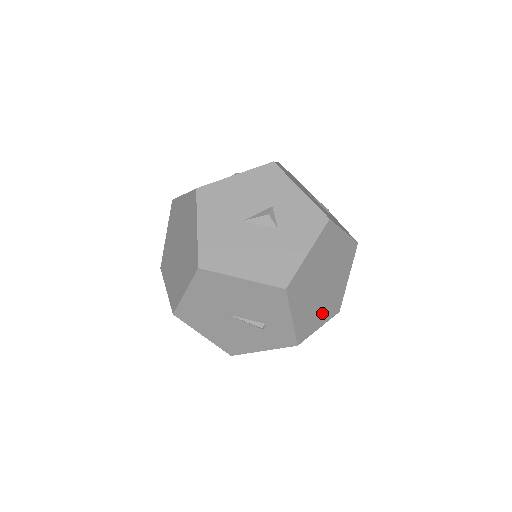
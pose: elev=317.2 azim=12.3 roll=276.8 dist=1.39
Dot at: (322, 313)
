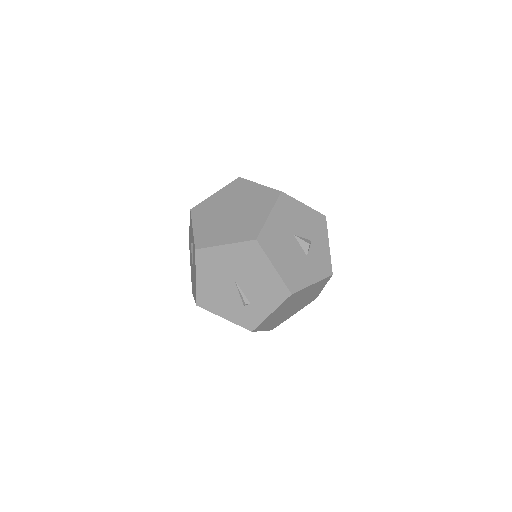
Dot at: (272, 323)
